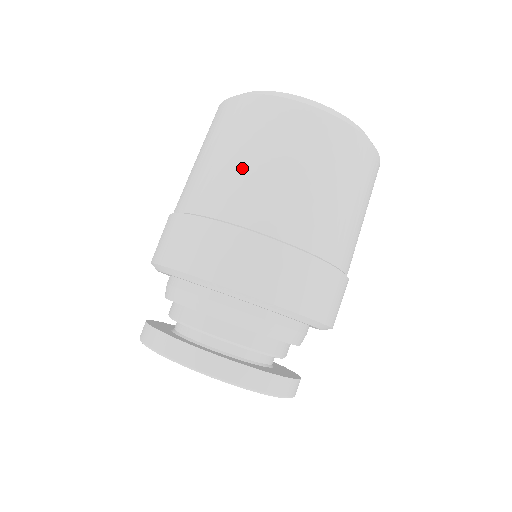
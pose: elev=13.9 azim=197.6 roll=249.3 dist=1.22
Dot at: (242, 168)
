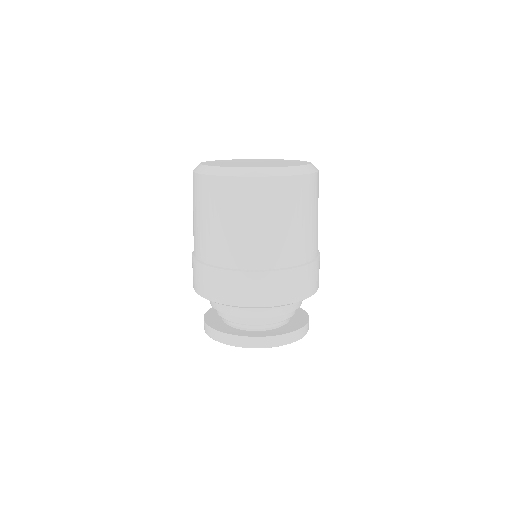
Dot at: (248, 233)
